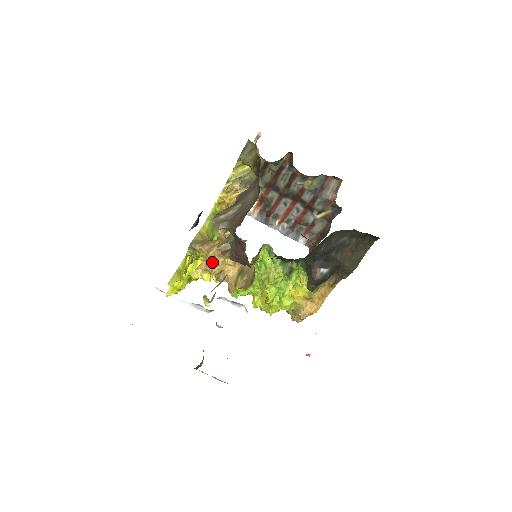
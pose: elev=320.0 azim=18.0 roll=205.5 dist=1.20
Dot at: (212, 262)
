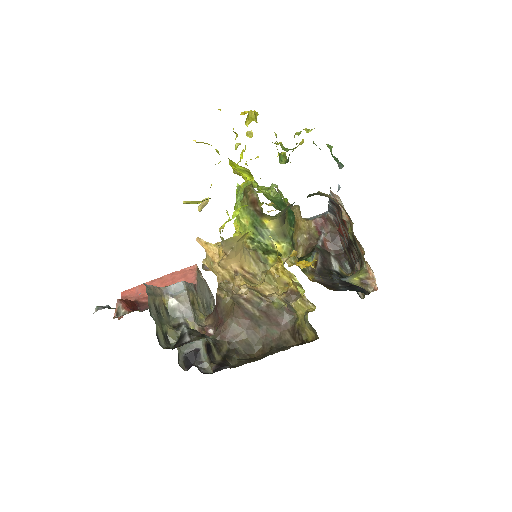
Dot at: (212, 268)
